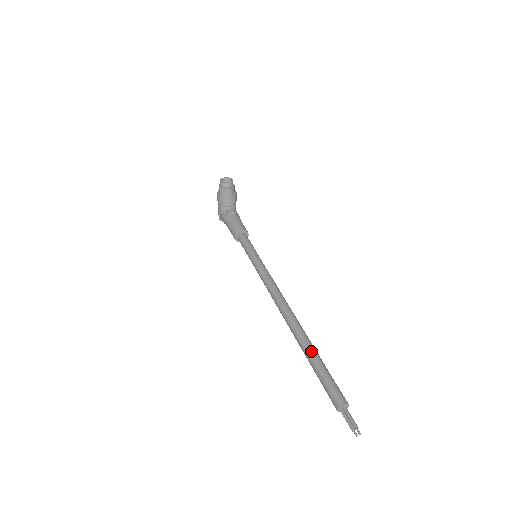
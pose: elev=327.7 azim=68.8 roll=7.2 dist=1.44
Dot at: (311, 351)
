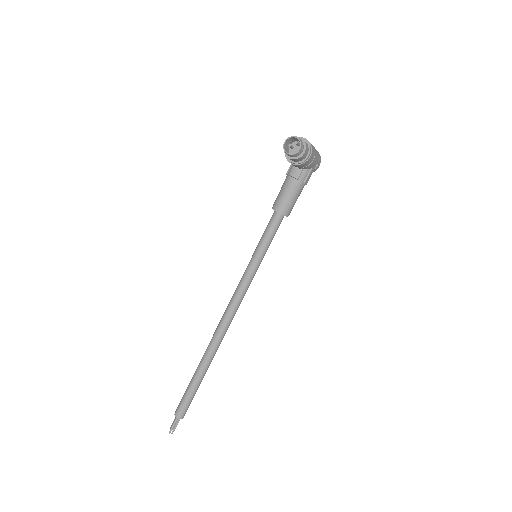
Dot at: (197, 373)
